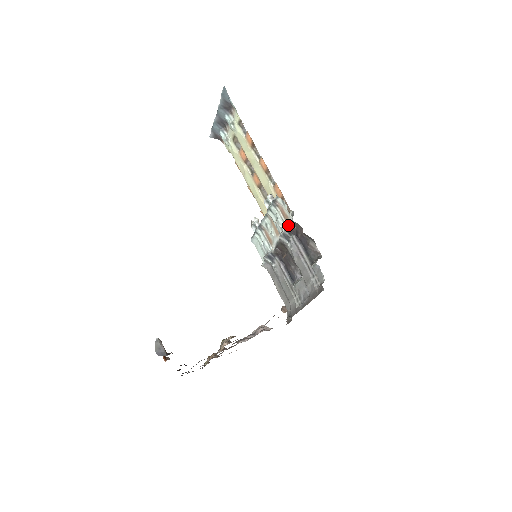
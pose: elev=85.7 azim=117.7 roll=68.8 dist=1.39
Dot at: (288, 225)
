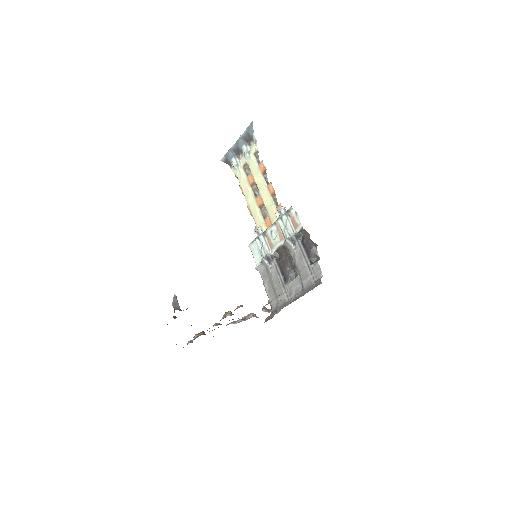
Dot at: (296, 231)
